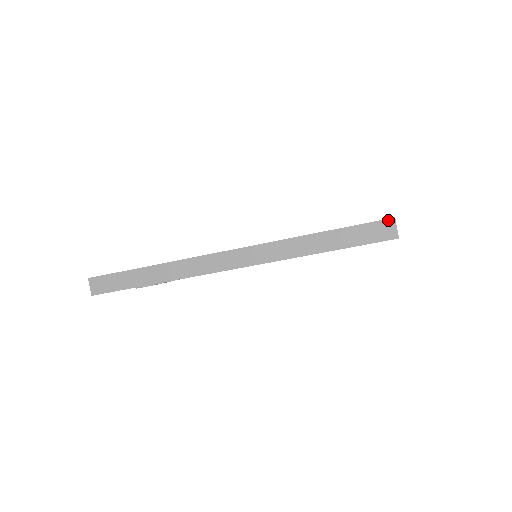
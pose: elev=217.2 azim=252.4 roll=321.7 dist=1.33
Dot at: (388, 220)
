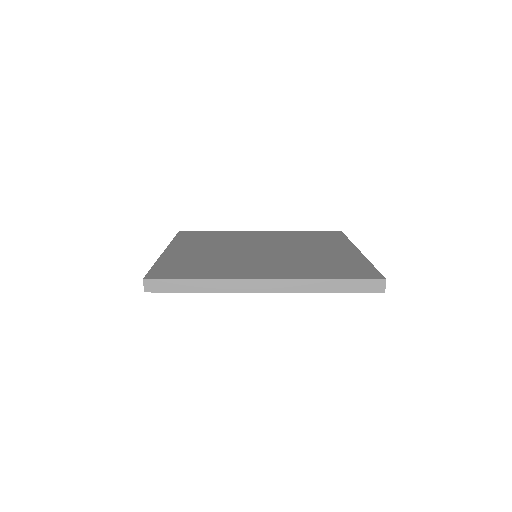
Dot at: (381, 280)
